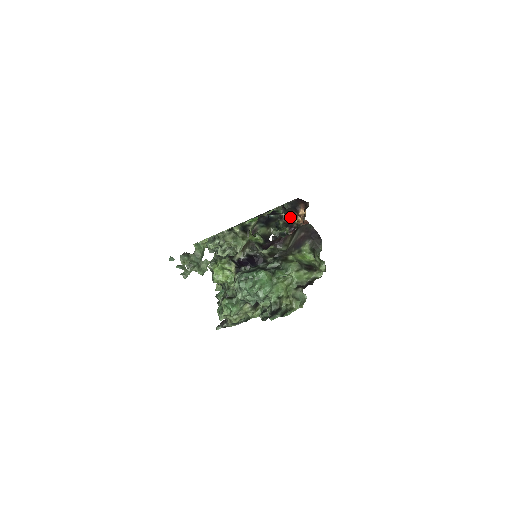
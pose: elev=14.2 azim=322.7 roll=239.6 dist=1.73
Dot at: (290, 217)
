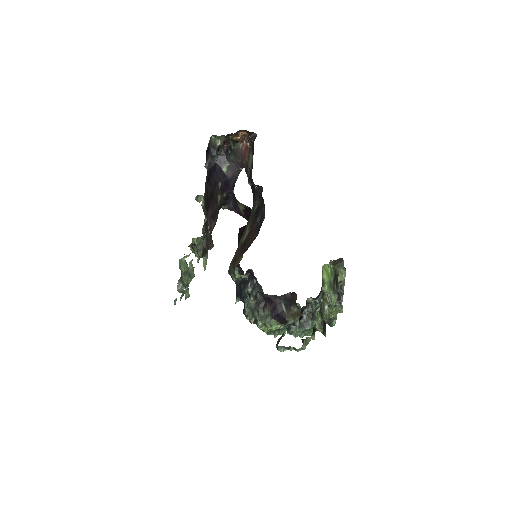
Dot at: (261, 187)
